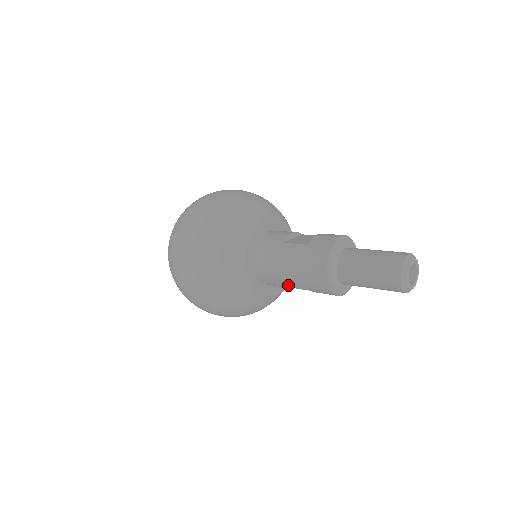
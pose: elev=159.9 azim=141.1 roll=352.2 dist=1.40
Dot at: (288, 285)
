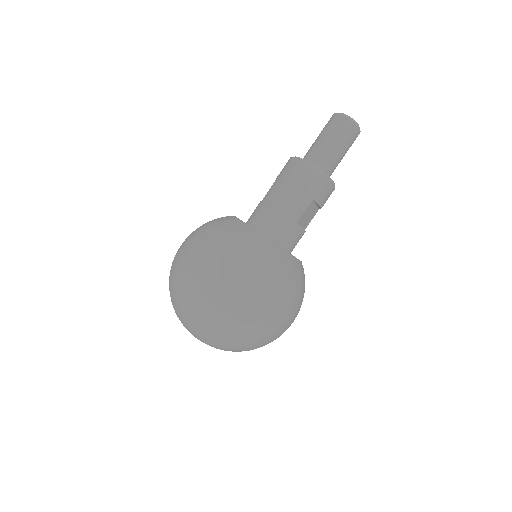
Dot at: (295, 216)
